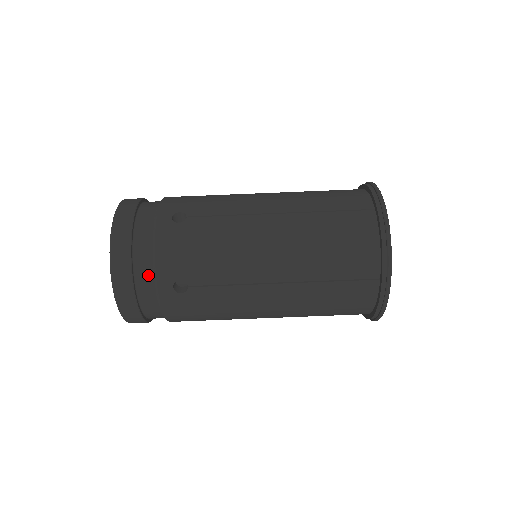
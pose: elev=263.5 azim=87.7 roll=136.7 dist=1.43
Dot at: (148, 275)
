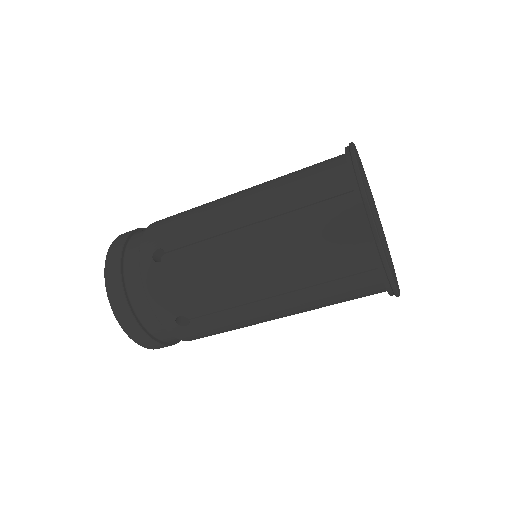
Dot at: (151, 317)
